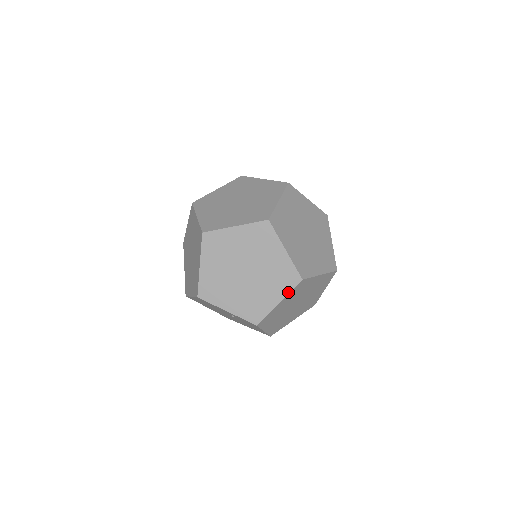
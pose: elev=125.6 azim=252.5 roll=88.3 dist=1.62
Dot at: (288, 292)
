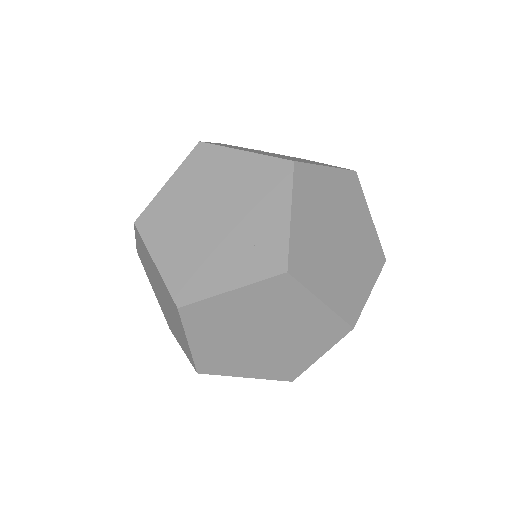
Dot at: (333, 344)
